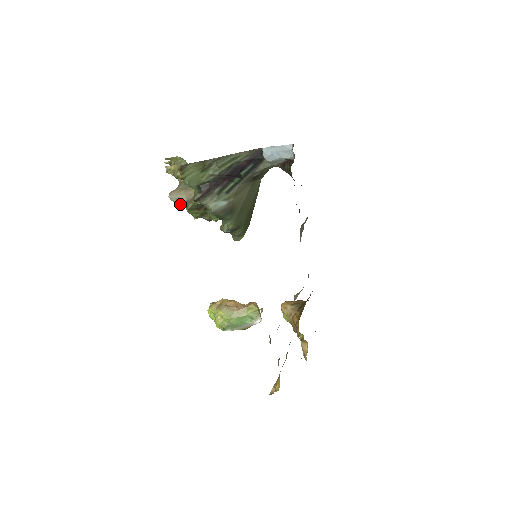
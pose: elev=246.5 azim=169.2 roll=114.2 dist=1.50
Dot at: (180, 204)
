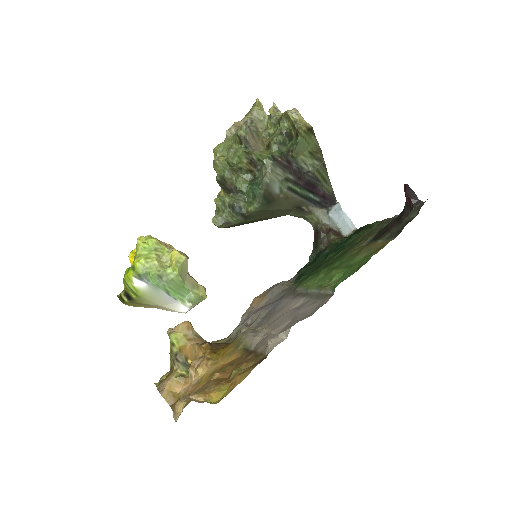
Dot at: (246, 138)
